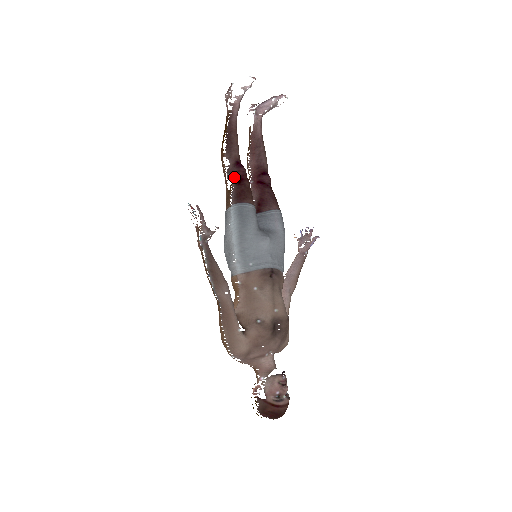
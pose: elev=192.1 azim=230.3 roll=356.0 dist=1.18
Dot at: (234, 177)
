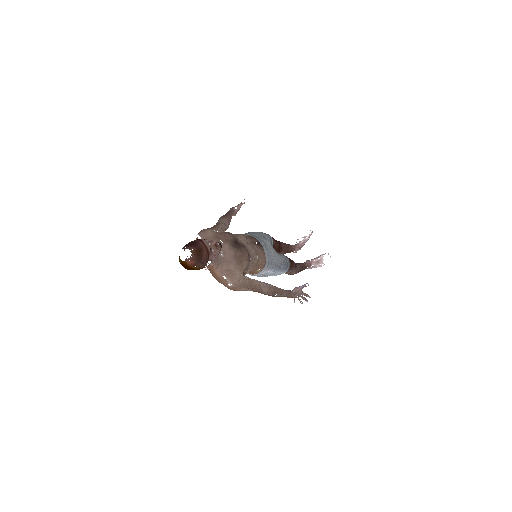
Dot at: occluded
